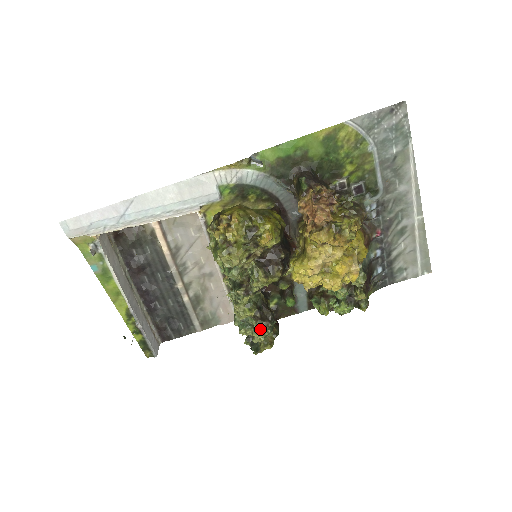
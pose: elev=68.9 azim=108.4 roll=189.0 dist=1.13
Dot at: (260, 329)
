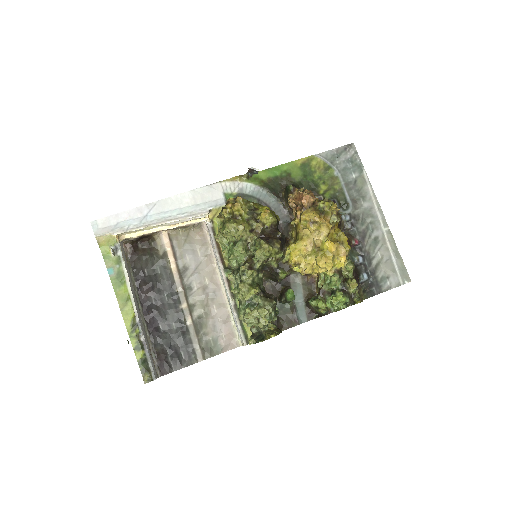
Dot at: (265, 304)
